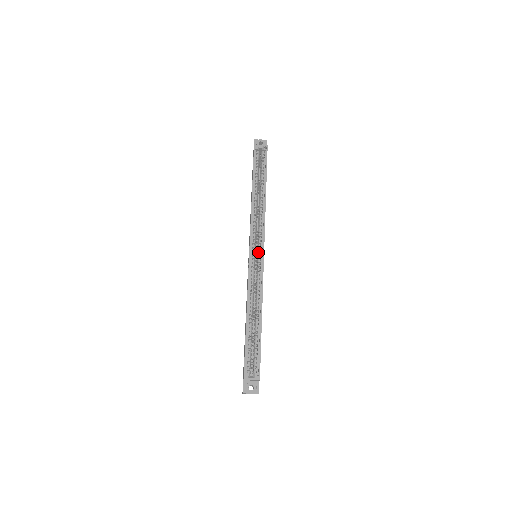
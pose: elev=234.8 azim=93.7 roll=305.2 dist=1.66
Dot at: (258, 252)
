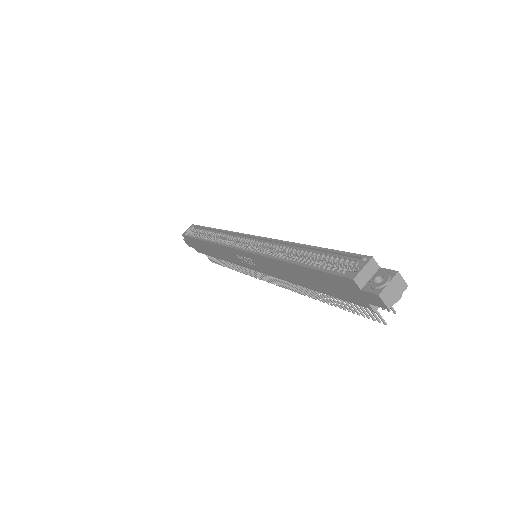
Dot at: (248, 244)
